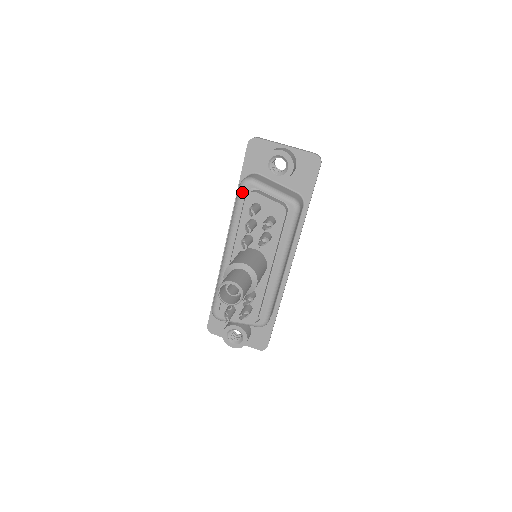
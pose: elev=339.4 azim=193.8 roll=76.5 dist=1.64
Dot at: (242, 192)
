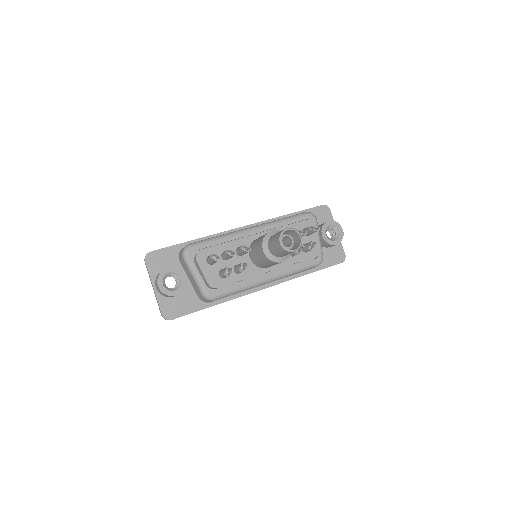
Dot at: (305, 216)
